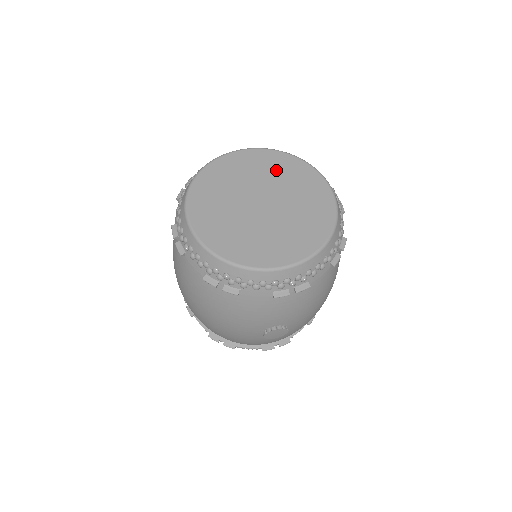
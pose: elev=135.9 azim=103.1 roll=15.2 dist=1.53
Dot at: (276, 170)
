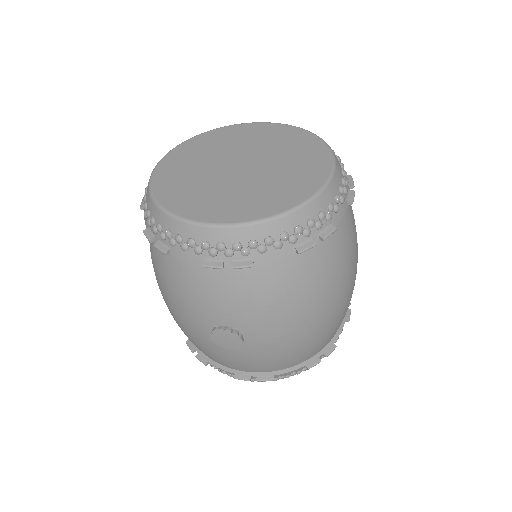
Dot at: (280, 141)
